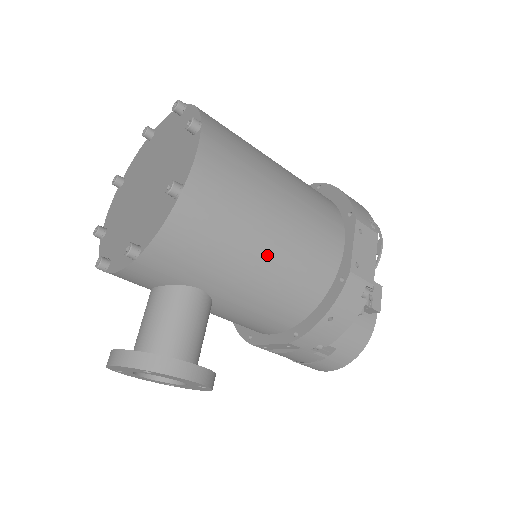
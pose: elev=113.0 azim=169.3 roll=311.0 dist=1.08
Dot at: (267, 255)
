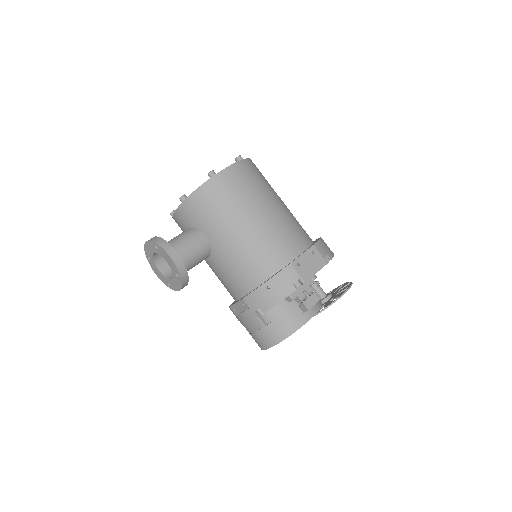
Dot at: (245, 229)
